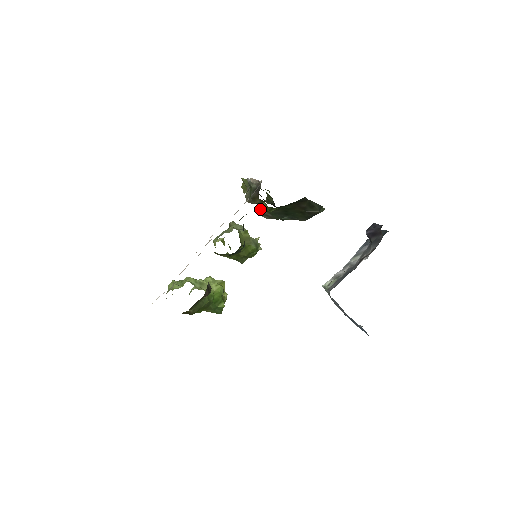
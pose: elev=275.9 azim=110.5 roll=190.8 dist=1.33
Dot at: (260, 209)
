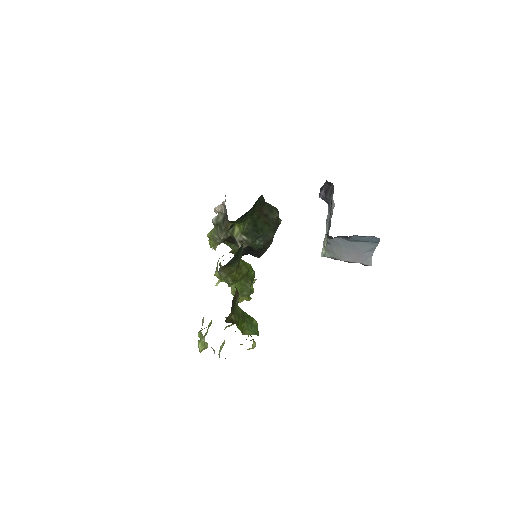
Dot at: (235, 237)
